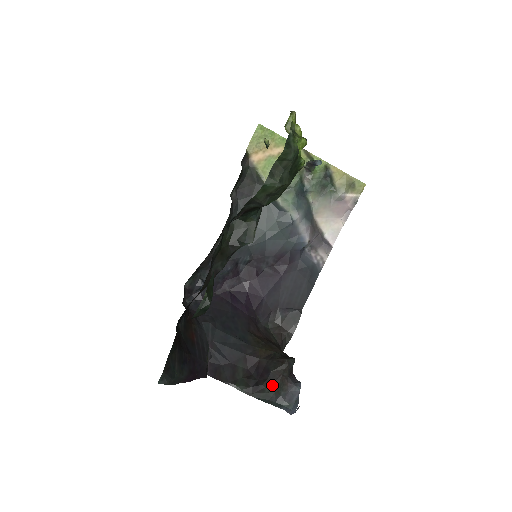
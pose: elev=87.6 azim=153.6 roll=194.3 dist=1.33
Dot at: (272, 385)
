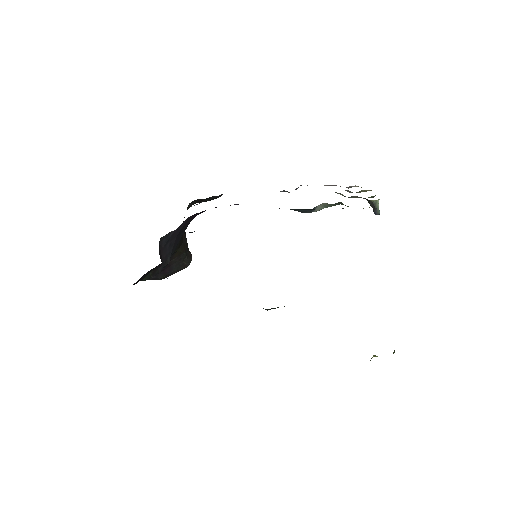
Dot at: occluded
